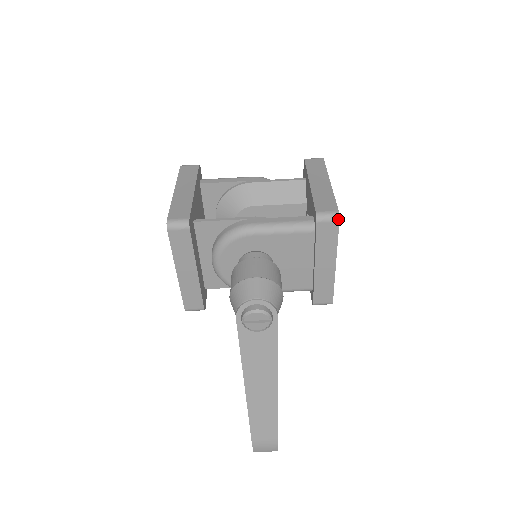
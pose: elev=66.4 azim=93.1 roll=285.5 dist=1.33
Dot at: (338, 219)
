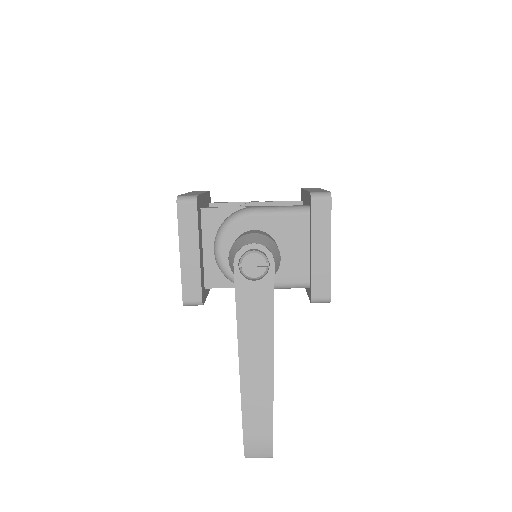
Dot at: (330, 197)
